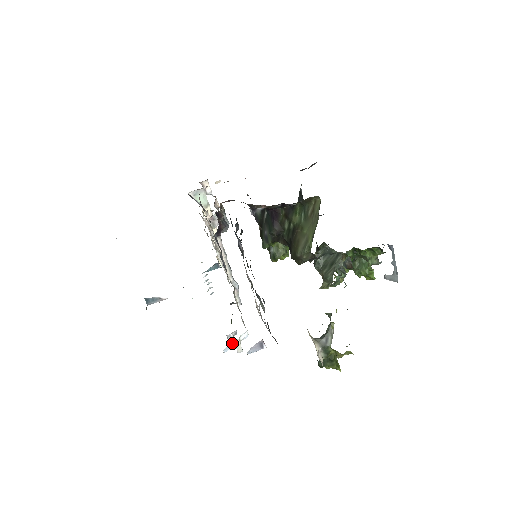
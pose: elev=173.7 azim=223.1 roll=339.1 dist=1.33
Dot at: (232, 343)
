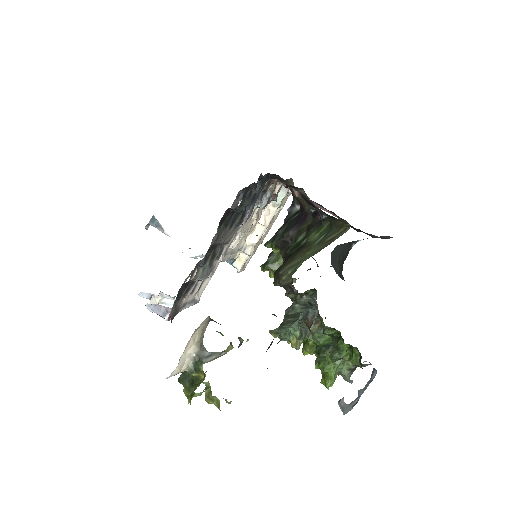
Dot at: occluded
